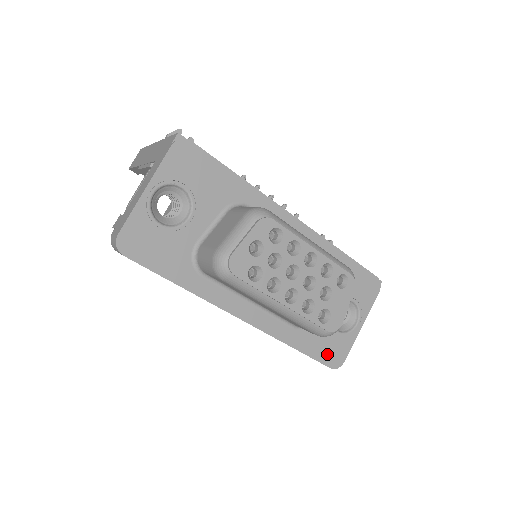
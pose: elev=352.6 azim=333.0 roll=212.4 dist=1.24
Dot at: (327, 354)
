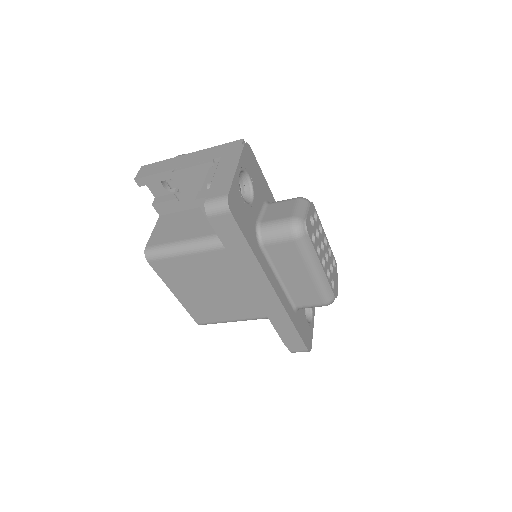
Dot at: (306, 337)
